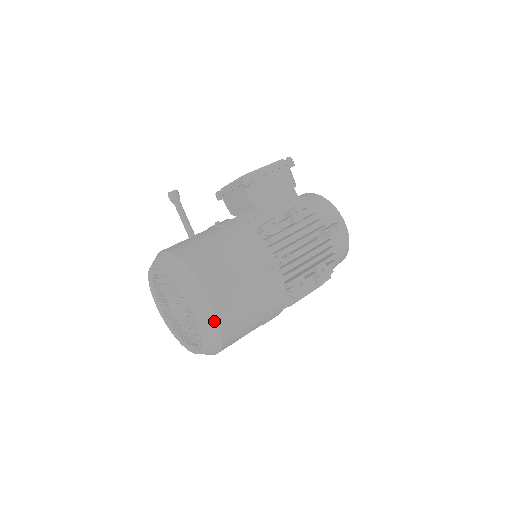
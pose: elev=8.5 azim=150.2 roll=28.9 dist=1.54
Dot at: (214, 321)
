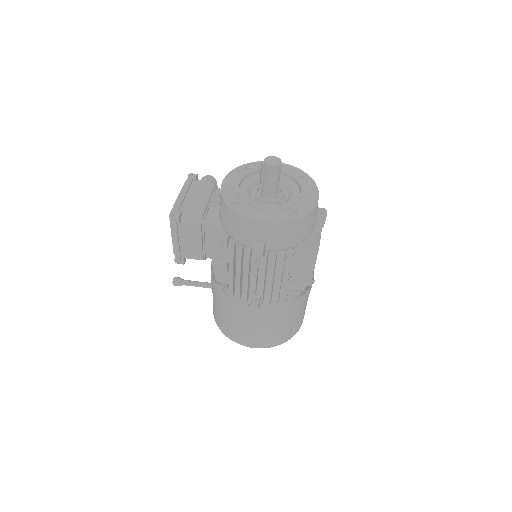
Dot at: occluded
